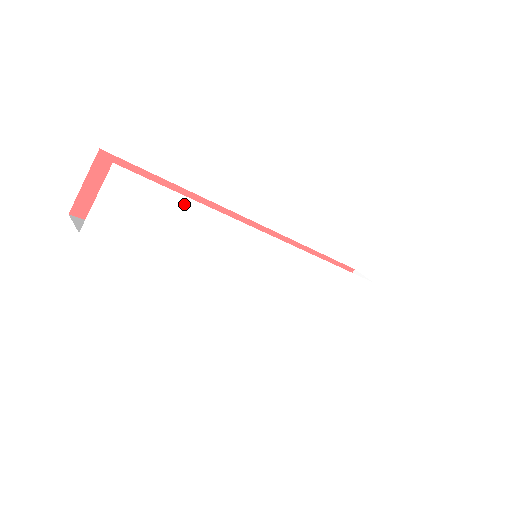
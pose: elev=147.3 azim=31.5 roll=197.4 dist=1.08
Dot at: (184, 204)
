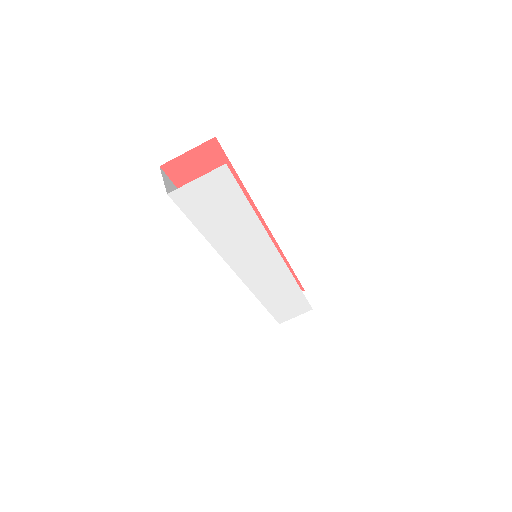
Dot at: (245, 209)
